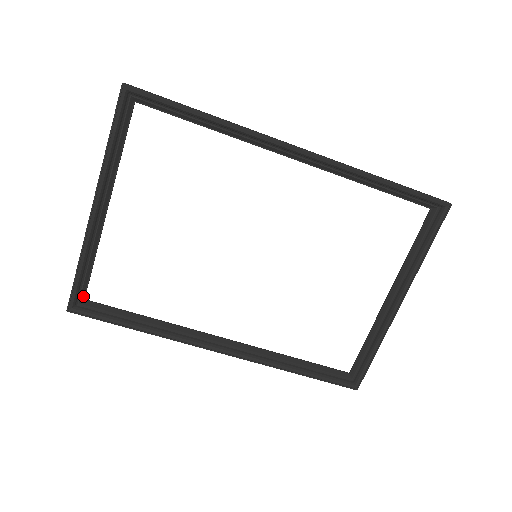
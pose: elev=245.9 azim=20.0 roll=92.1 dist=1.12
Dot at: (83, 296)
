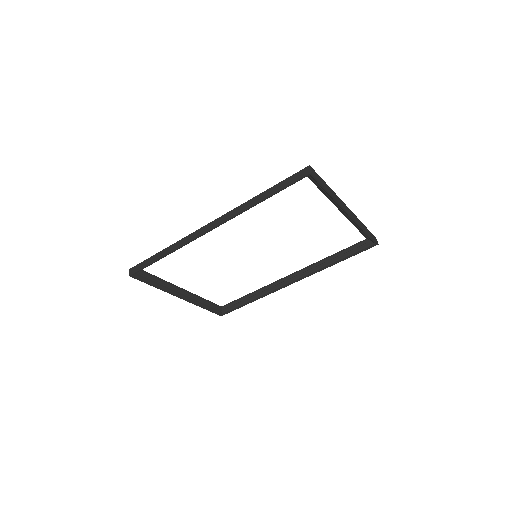
Dot at: (220, 307)
